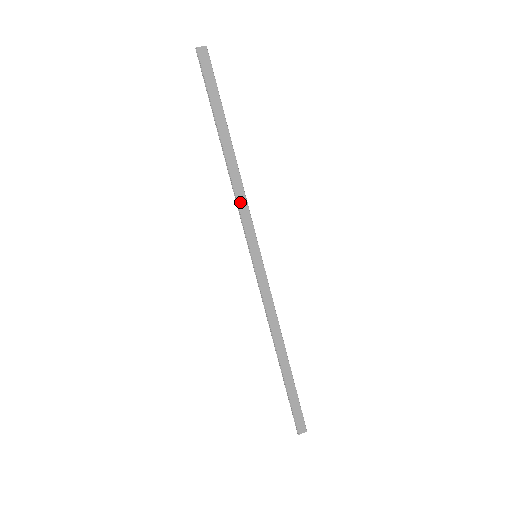
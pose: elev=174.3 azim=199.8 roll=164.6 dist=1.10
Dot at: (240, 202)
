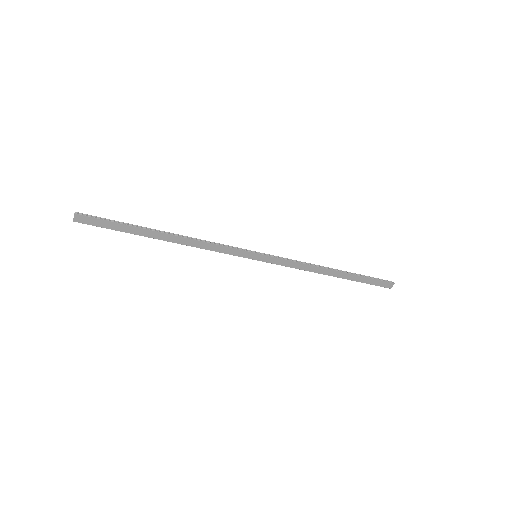
Dot at: (210, 248)
